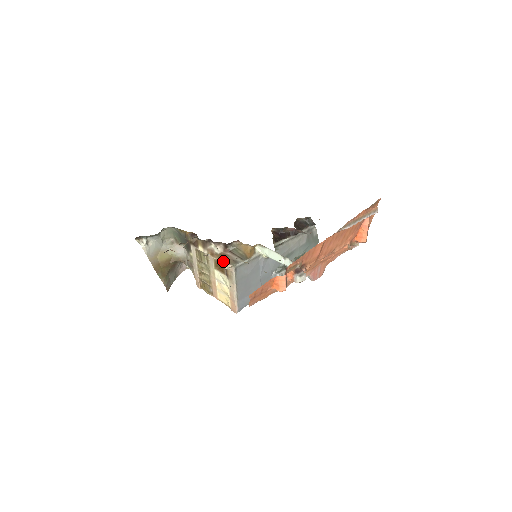
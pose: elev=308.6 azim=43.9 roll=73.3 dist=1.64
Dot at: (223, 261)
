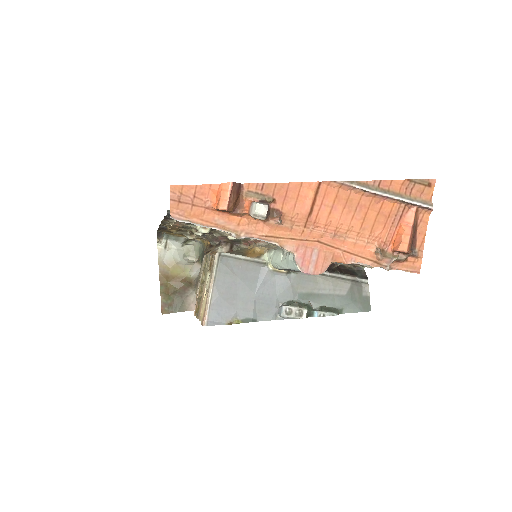
Dot at: occluded
